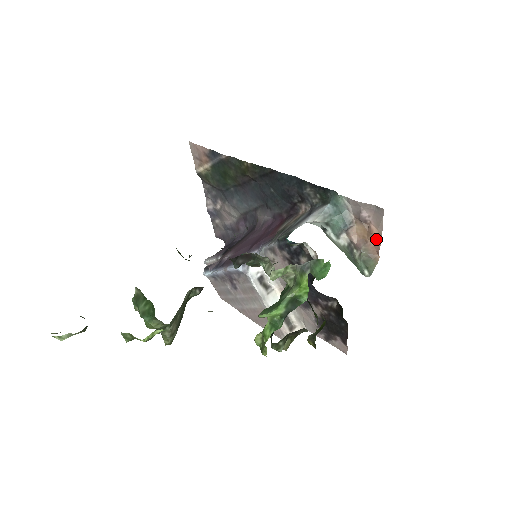
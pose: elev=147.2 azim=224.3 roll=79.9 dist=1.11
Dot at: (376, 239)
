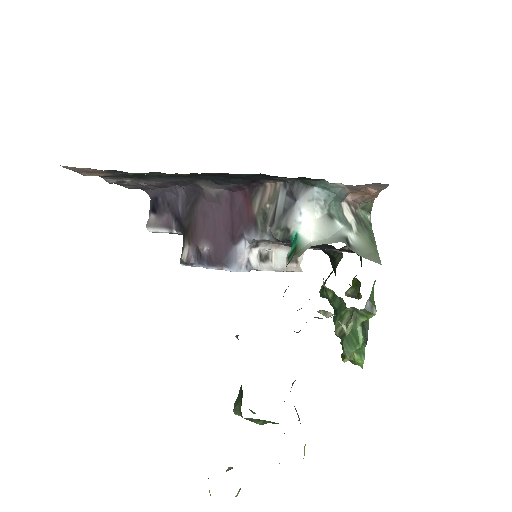
Dot at: (374, 193)
